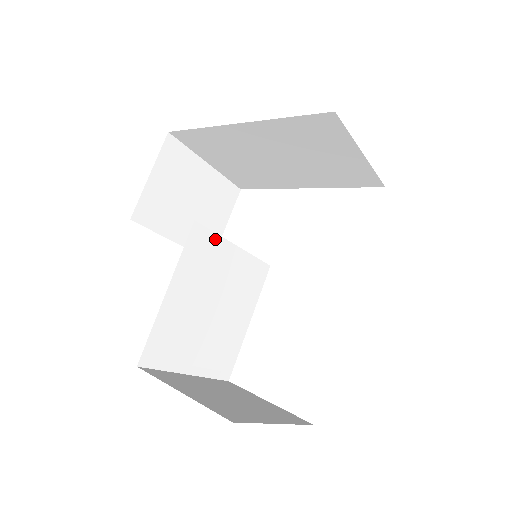
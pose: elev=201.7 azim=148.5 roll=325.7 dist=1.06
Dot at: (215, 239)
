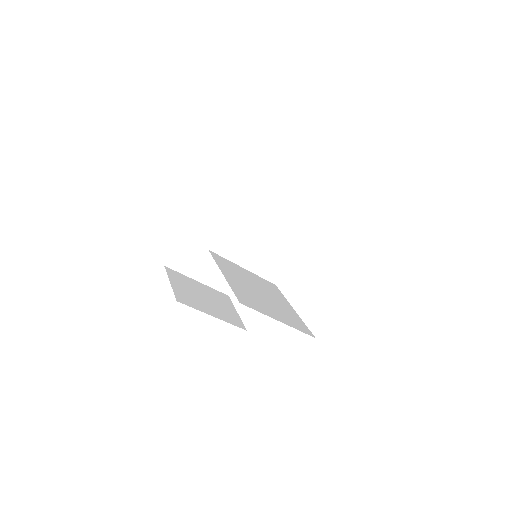
Dot at: (228, 261)
